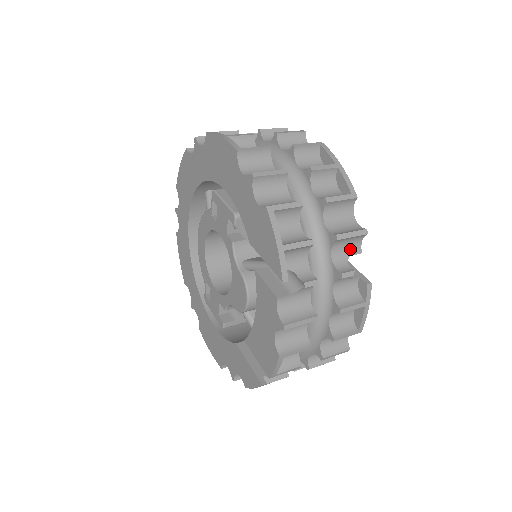
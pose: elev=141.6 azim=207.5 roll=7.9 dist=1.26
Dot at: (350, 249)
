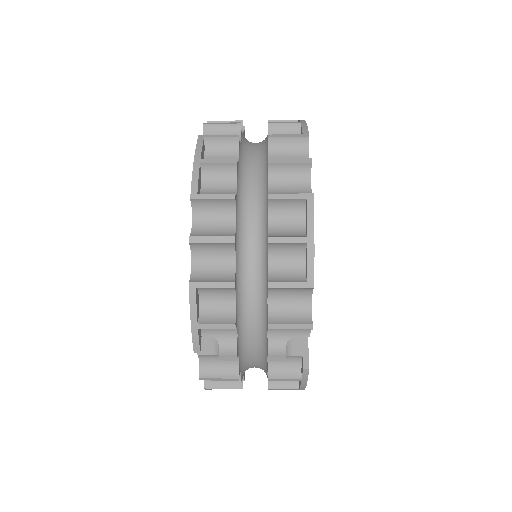
Dot at: (294, 331)
